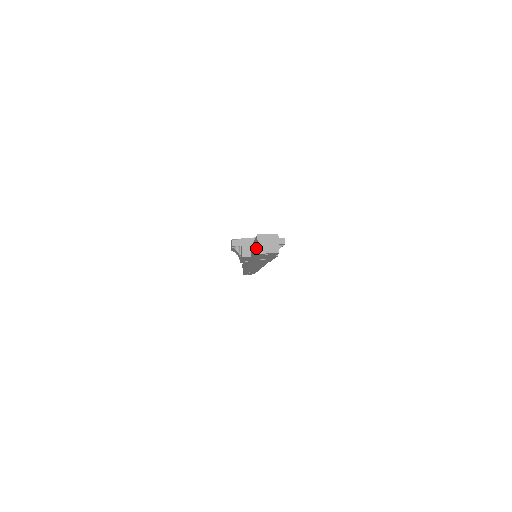
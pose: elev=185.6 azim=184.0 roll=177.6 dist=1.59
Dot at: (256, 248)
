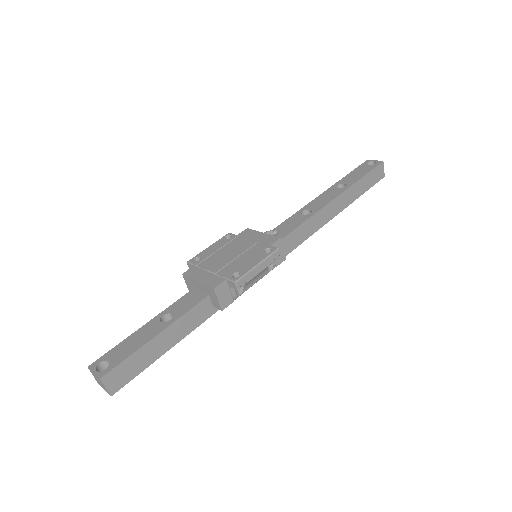
Dot at: occluded
